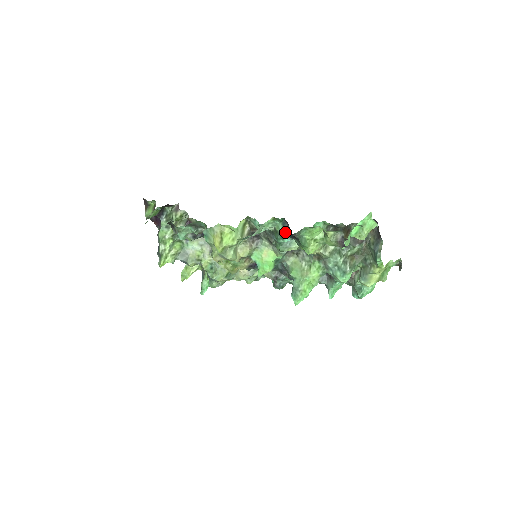
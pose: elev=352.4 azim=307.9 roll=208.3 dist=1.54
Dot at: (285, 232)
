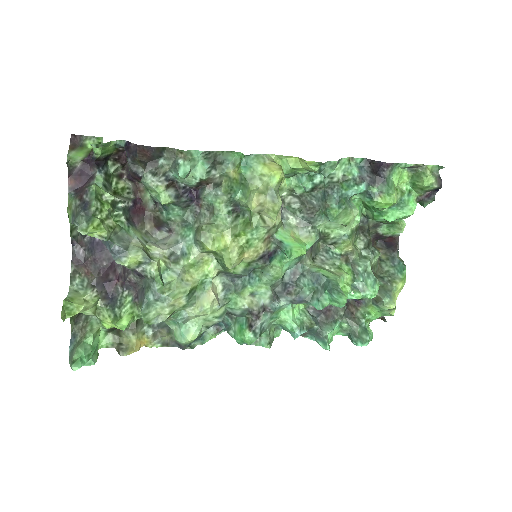
Dot at: (363, 176)
